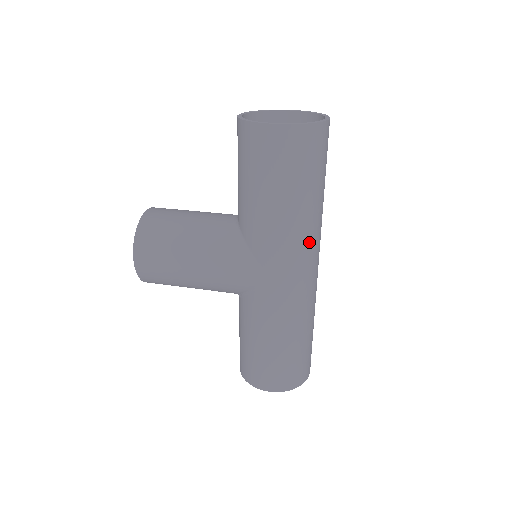
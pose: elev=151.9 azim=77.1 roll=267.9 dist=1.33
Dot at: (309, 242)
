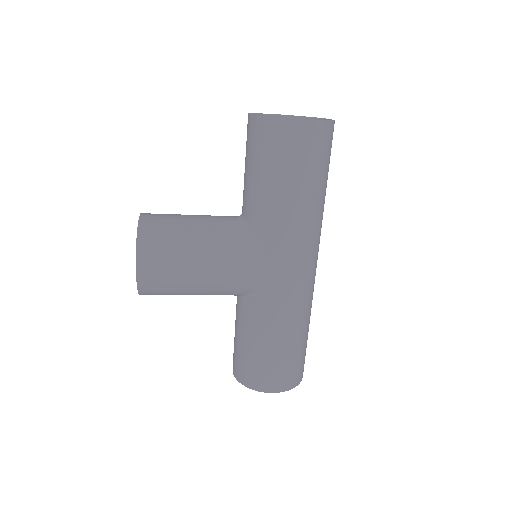
Dot at: (318, 235)
